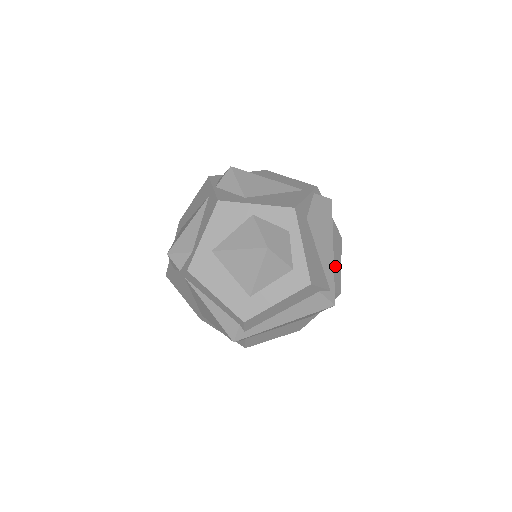
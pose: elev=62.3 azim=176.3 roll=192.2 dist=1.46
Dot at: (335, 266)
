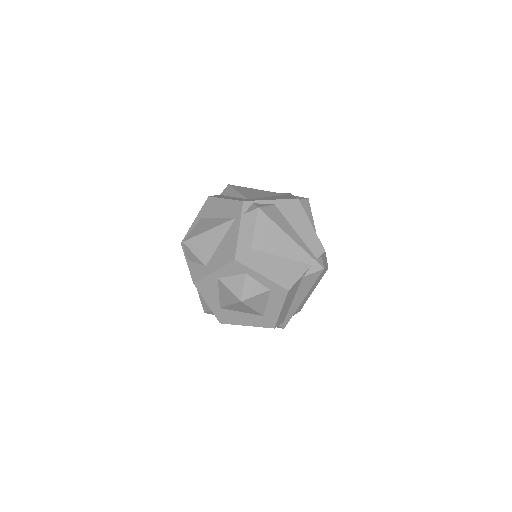
Dot at: (305, 237)
